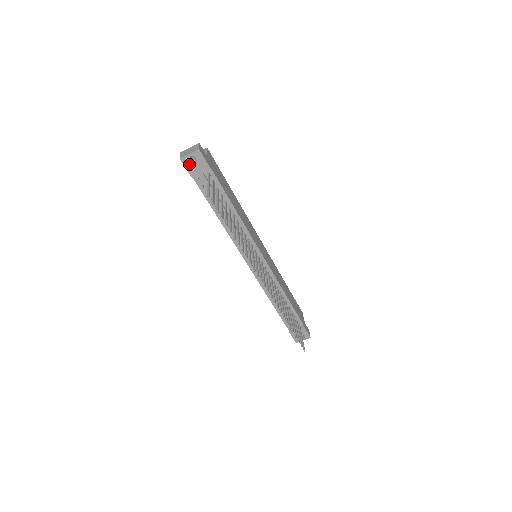
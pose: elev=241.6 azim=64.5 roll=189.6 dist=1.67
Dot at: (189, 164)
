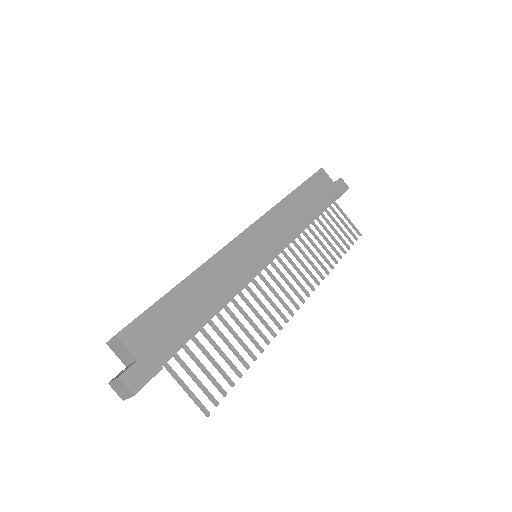
Dot at: occluded
